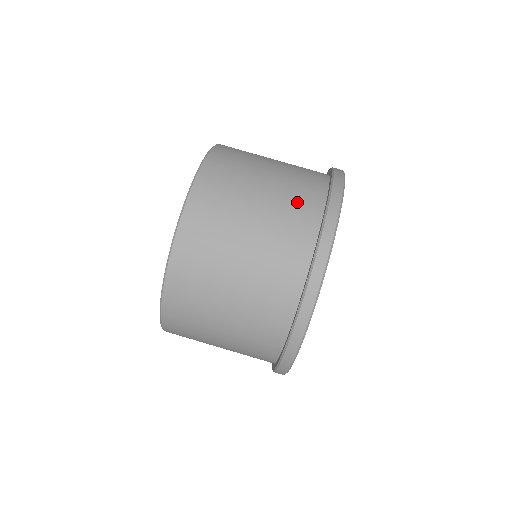
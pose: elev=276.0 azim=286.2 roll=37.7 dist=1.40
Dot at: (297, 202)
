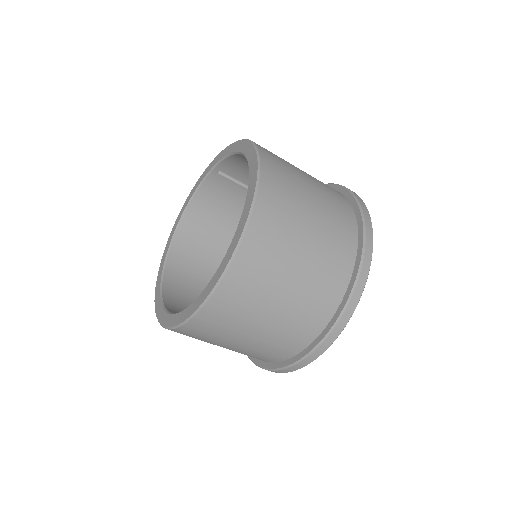
Dot at: (338, 240)
